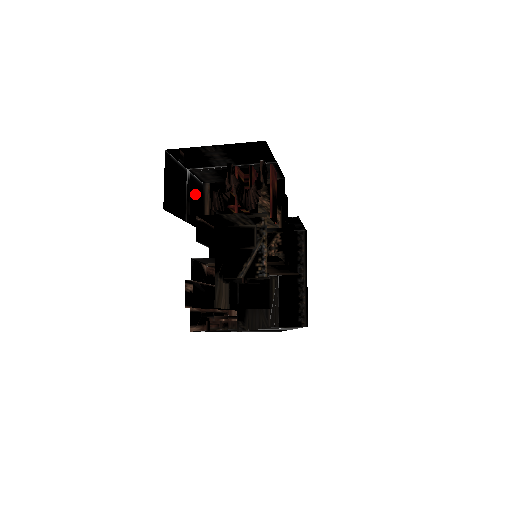
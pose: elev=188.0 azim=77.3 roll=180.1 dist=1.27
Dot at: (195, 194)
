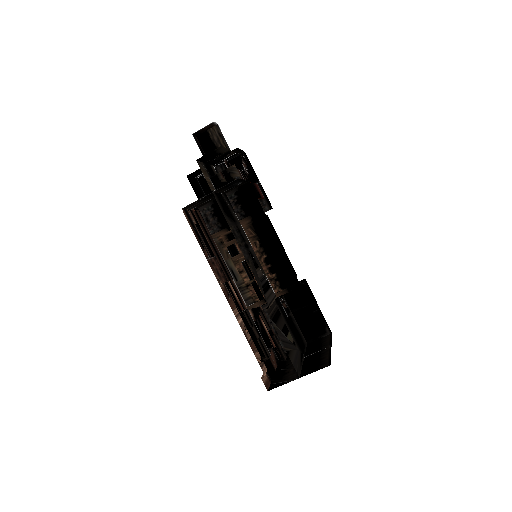
Dot at: occluded
